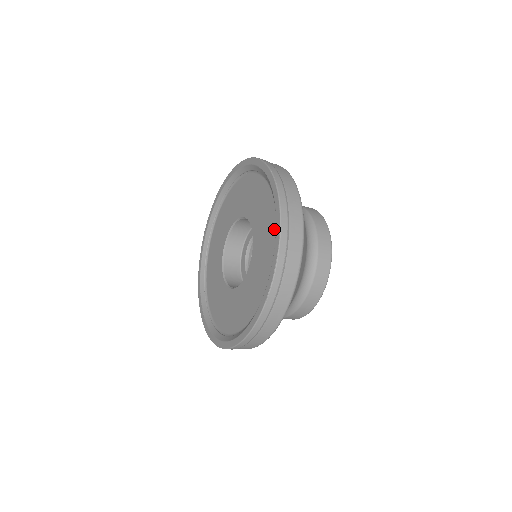
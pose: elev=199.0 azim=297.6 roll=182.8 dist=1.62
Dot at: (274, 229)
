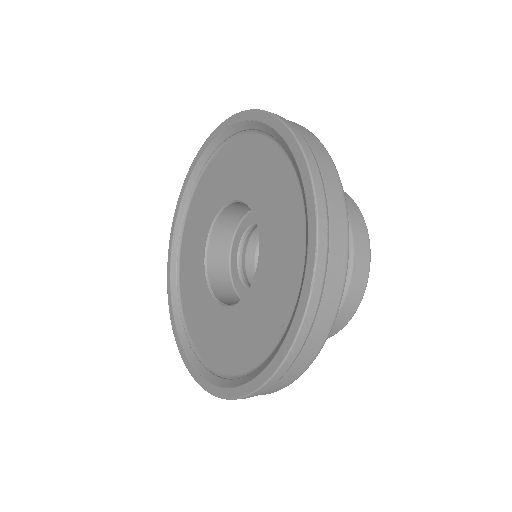
Dot at: (294, 186)
